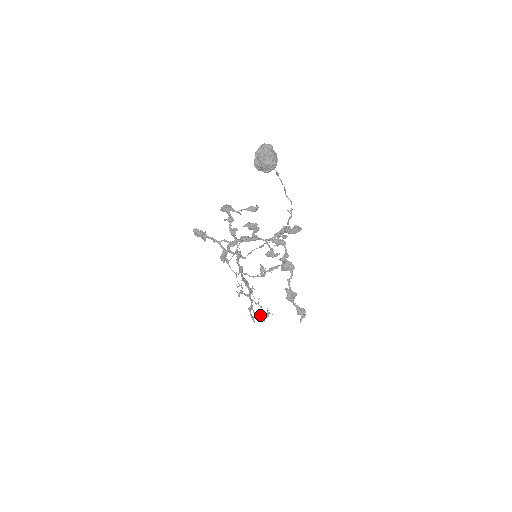
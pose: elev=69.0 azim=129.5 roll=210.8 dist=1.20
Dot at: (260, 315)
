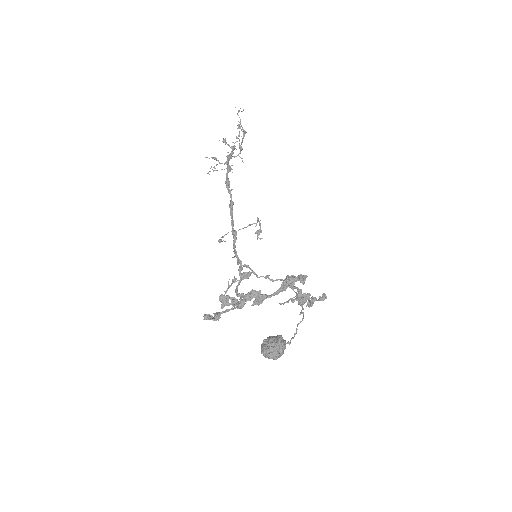
Dot at: occluded
